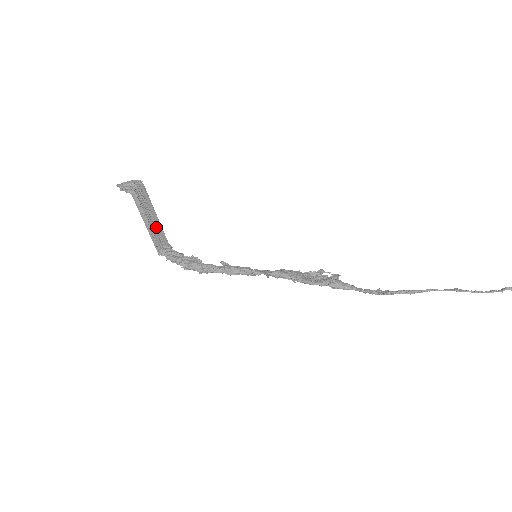
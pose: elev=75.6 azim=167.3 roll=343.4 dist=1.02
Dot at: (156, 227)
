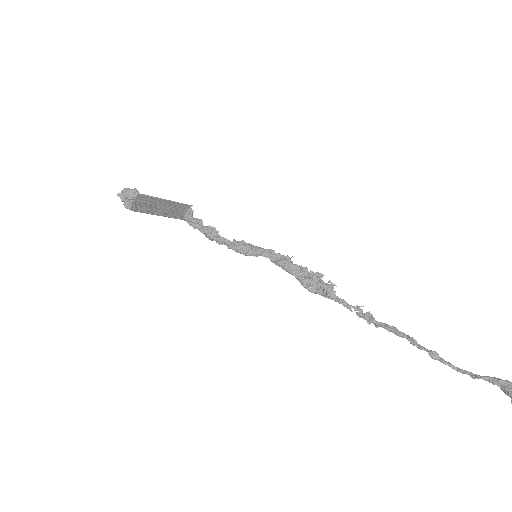
Dot at: (170, 208)
